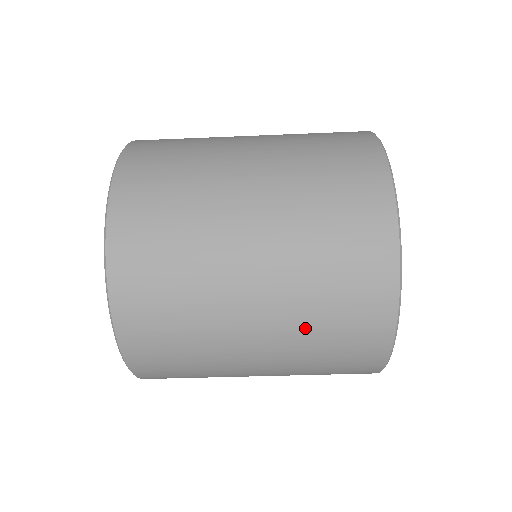
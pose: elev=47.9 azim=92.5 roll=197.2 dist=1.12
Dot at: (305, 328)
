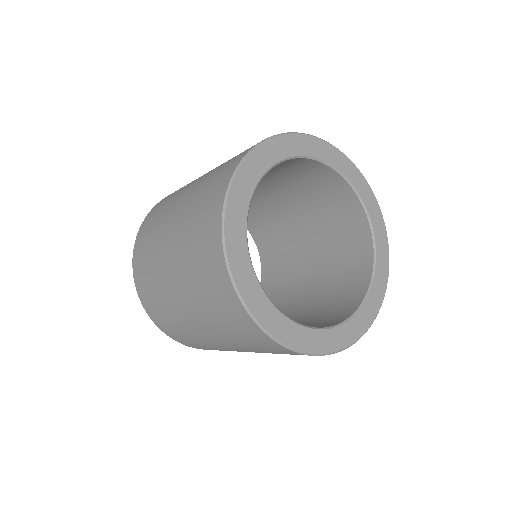
Dot at: occluded
